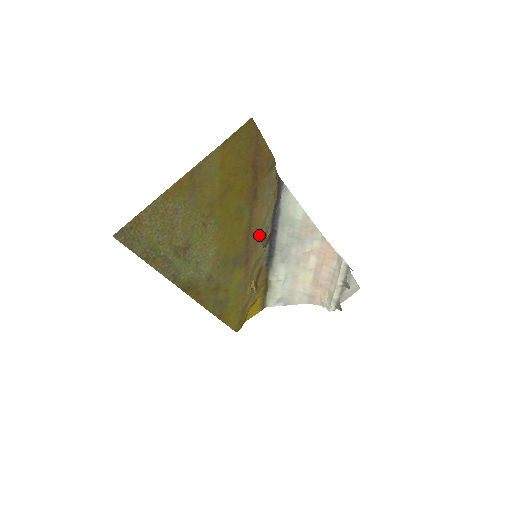
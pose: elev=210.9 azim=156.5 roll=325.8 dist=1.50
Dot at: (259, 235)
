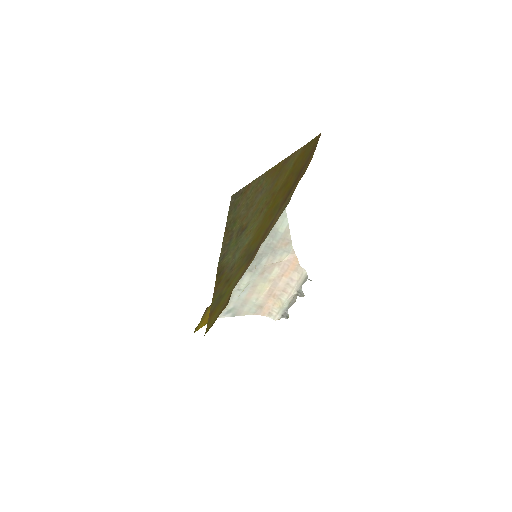
Dot at: (266, 236)
